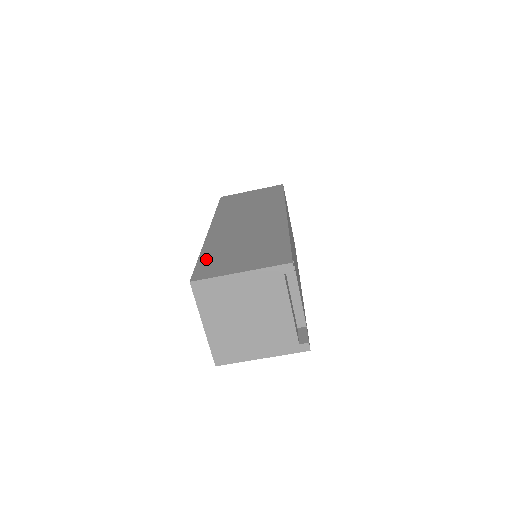
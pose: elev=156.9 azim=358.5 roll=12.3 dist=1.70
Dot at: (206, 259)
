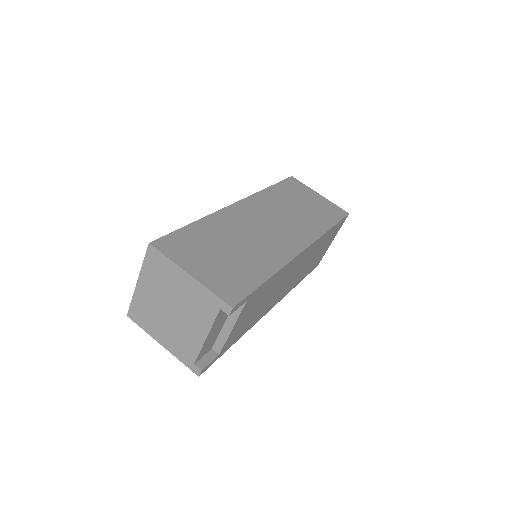
Dot at: (190, 232)
